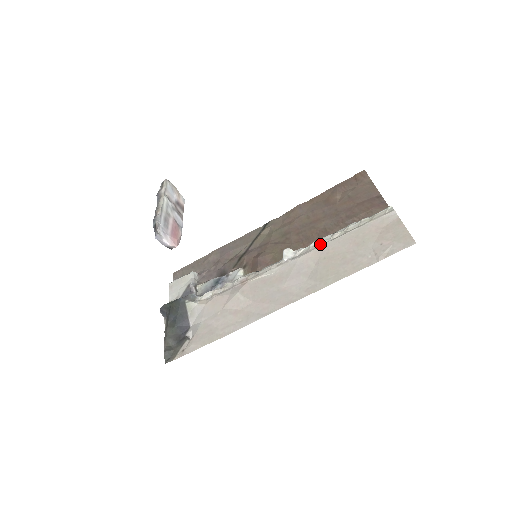
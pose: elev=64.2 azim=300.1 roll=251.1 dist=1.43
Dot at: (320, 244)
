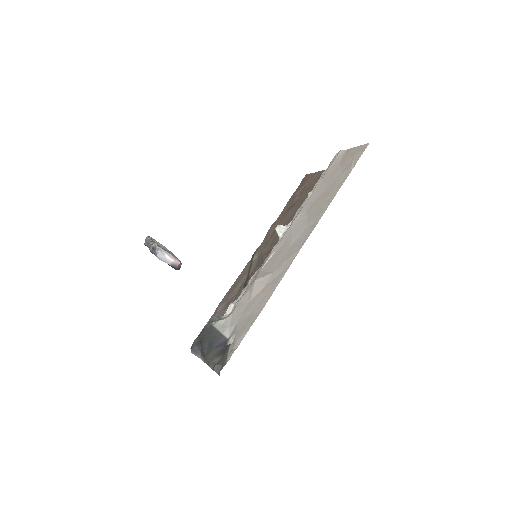
Dot at: (302, 207)
